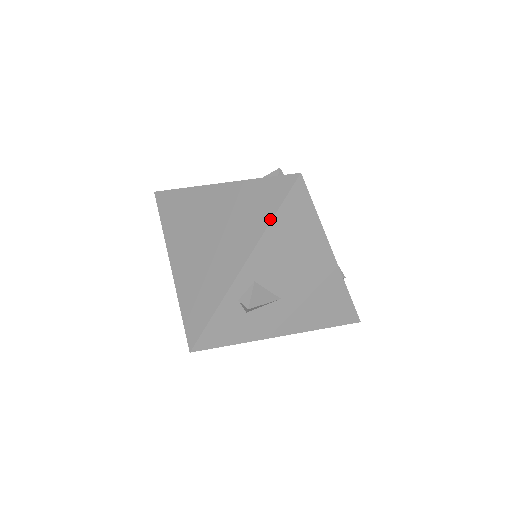
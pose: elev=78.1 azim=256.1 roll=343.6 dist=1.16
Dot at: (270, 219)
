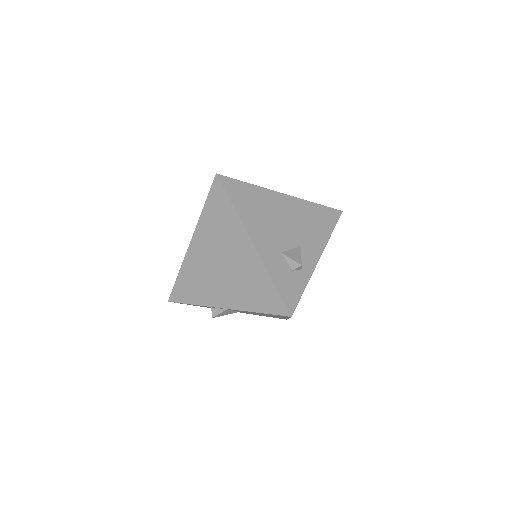
Dot at: (256, 311)
